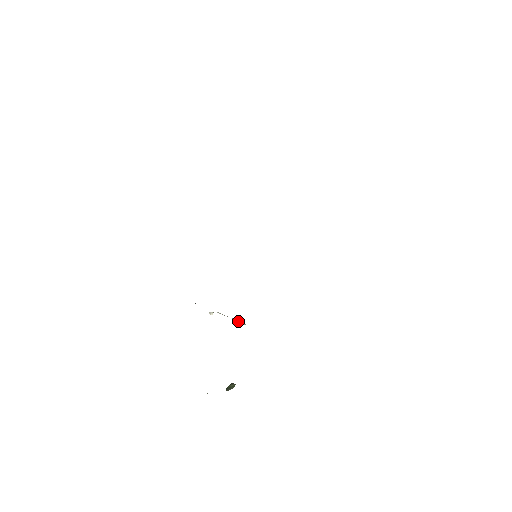
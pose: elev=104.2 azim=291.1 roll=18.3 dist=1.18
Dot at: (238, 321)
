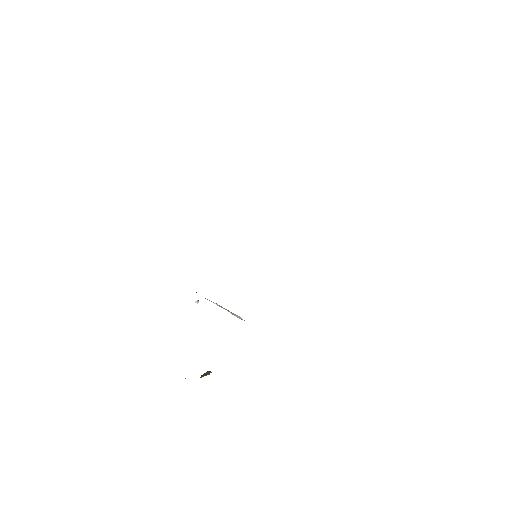
Dot at: (236, 315)
